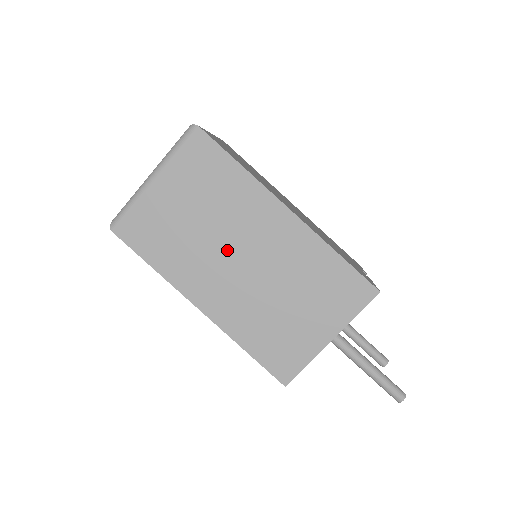
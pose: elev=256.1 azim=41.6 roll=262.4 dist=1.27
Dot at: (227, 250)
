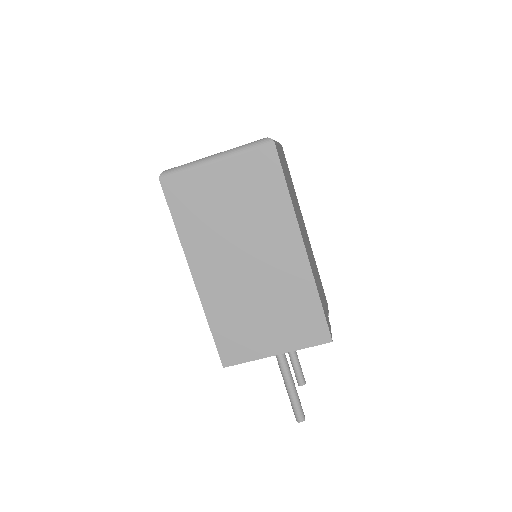
Dot at: (240, 247)
